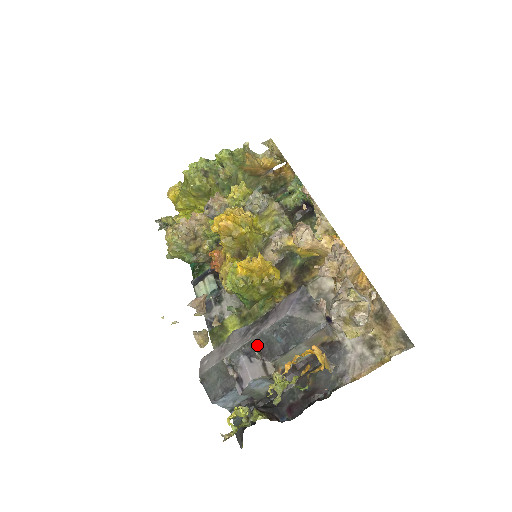
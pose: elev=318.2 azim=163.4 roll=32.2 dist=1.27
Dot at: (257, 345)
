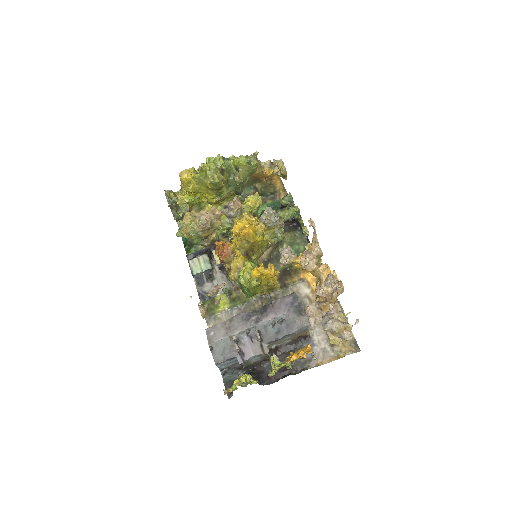
Dot at: (259, 331)
